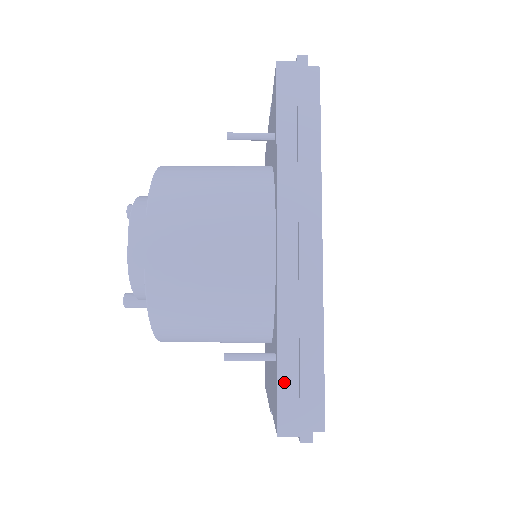
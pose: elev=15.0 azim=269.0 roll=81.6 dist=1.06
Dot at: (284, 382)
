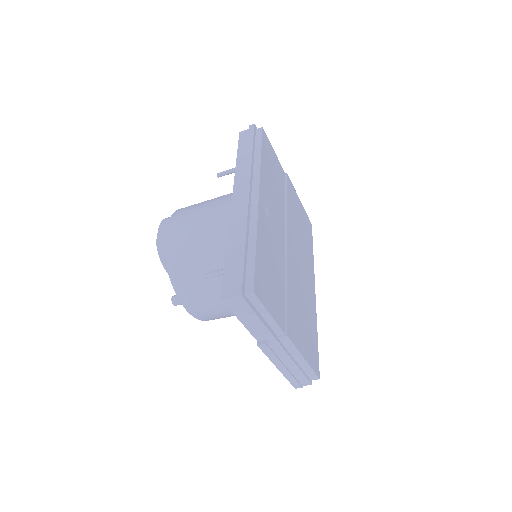
Dot at: (228, 269)
